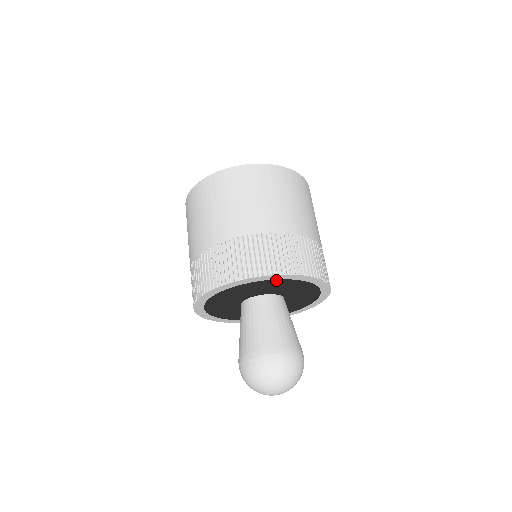
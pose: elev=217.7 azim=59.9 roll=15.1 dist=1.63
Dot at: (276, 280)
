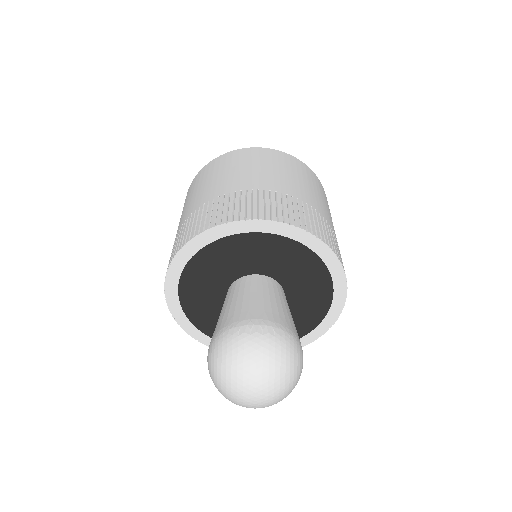
Dot at: (310, 252)
